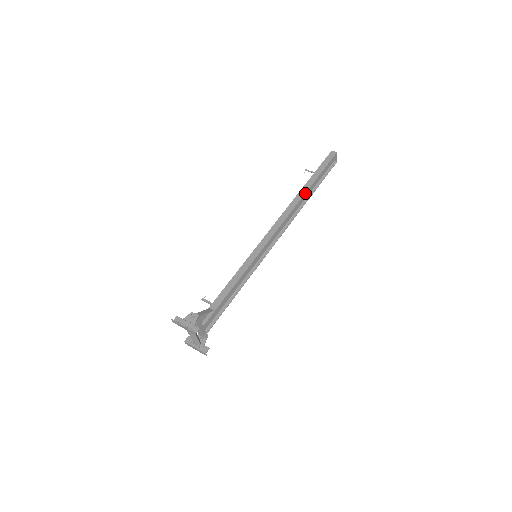
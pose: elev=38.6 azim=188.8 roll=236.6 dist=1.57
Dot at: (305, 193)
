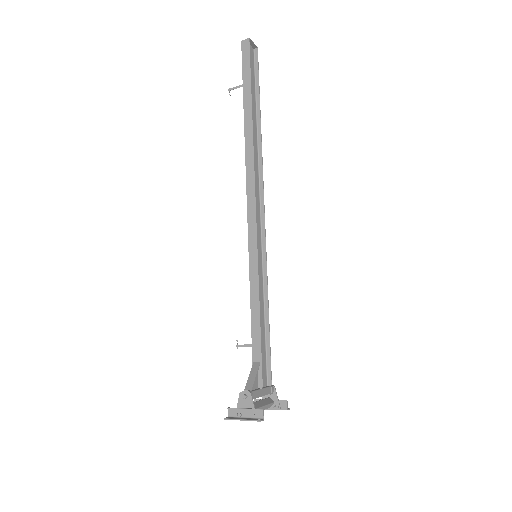
Dot at: (252, 129)
